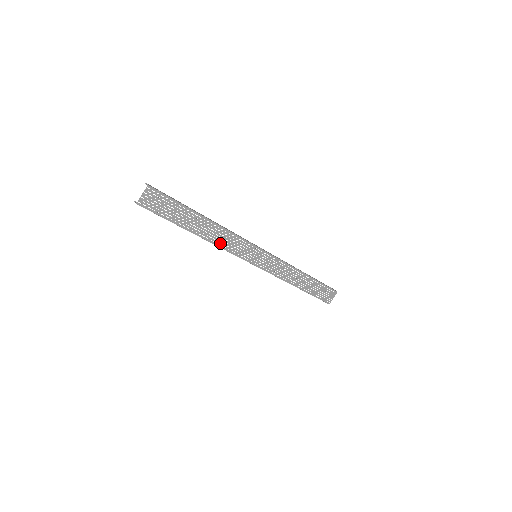
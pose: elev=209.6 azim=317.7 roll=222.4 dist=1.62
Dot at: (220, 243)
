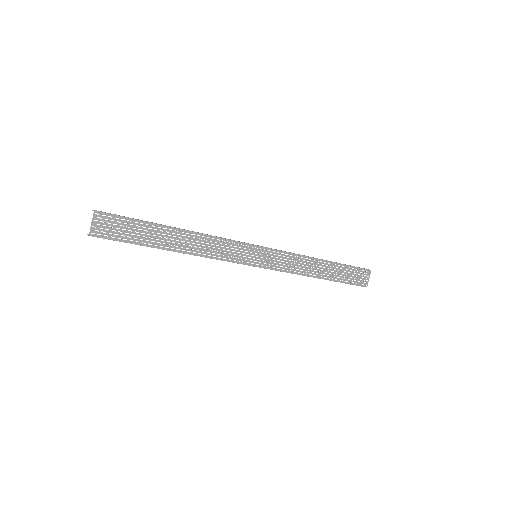
Dot at: (207, 253)
